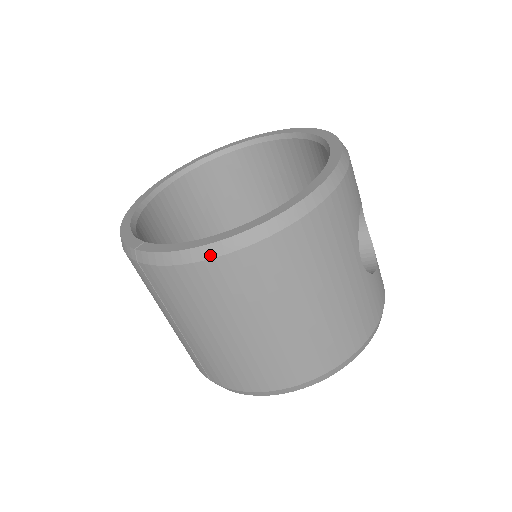
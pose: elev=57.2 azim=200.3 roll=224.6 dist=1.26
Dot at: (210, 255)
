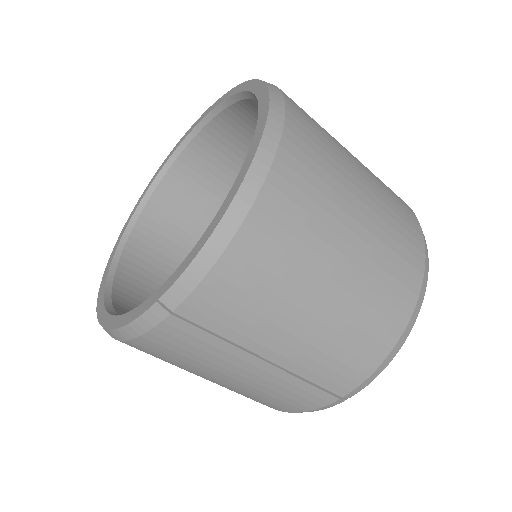
Dot at: (245, 207)
